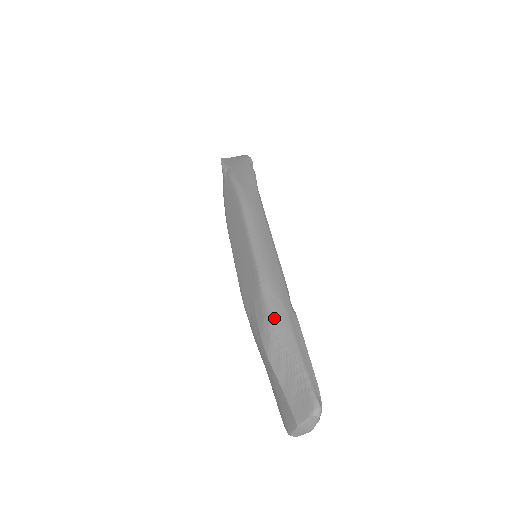
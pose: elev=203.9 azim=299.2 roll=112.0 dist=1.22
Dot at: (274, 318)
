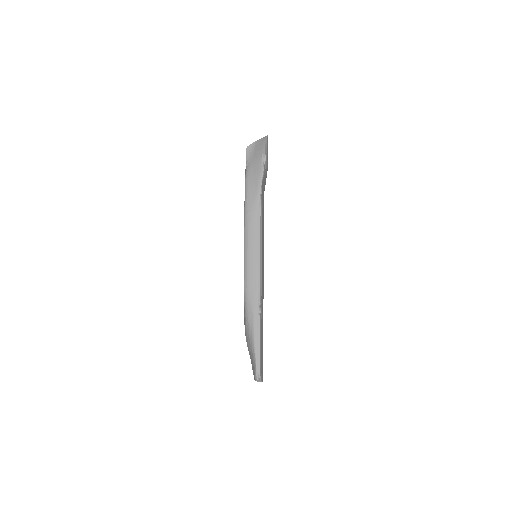
Dot at: (247, 320)
